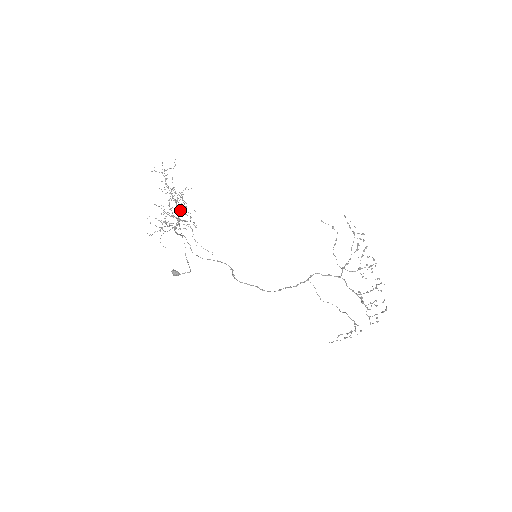
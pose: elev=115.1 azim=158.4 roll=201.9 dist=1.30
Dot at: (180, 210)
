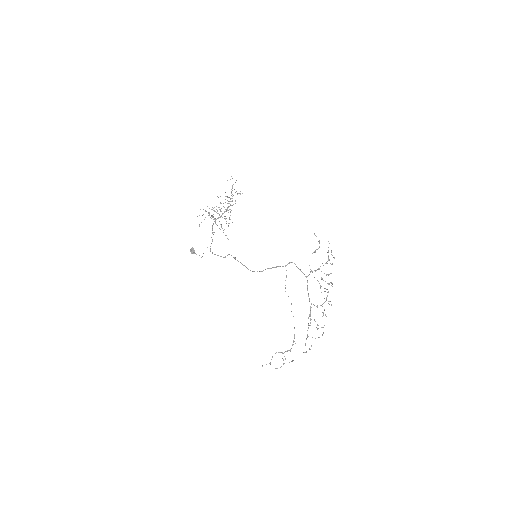
Dot at: occluded
